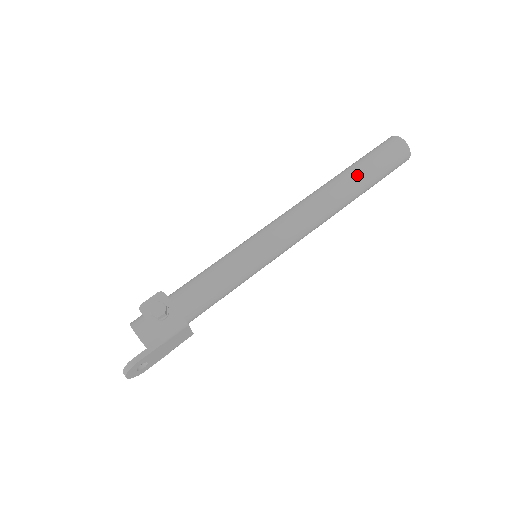
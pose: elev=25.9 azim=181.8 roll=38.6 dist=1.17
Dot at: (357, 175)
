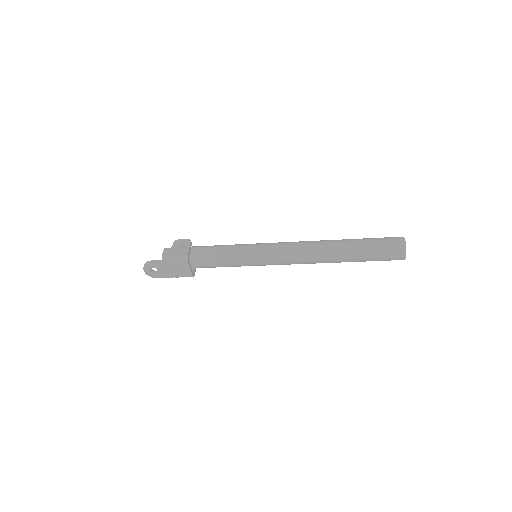
Dot at: (352, 244)
